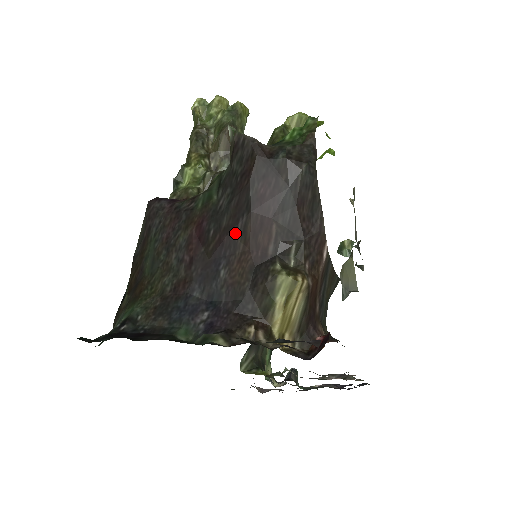
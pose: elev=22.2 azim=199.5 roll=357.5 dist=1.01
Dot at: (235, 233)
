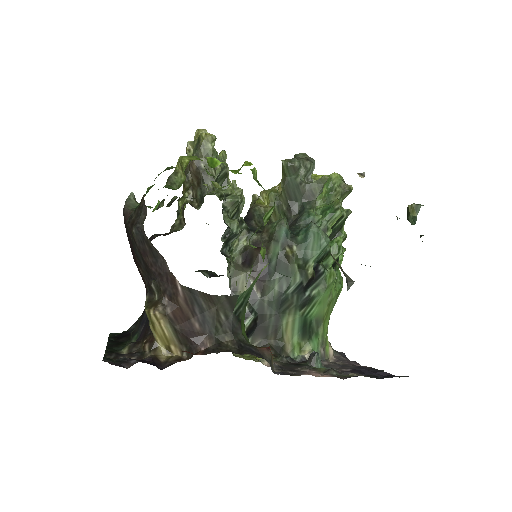
Dot at: occluded
